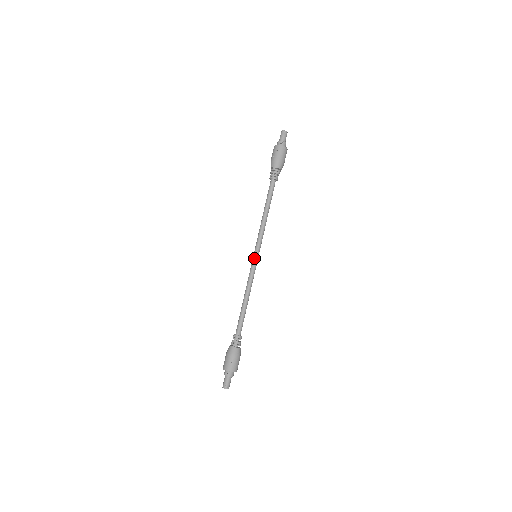
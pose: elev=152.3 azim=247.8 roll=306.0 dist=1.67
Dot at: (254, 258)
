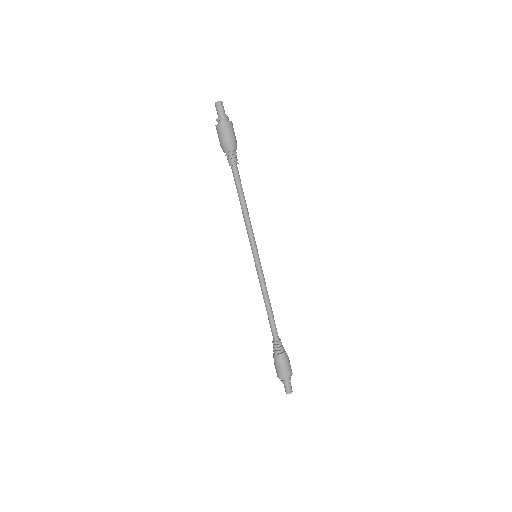
Dot at: (254, 260)
